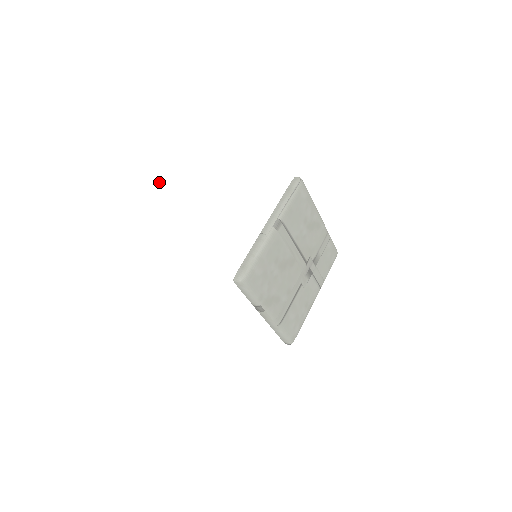
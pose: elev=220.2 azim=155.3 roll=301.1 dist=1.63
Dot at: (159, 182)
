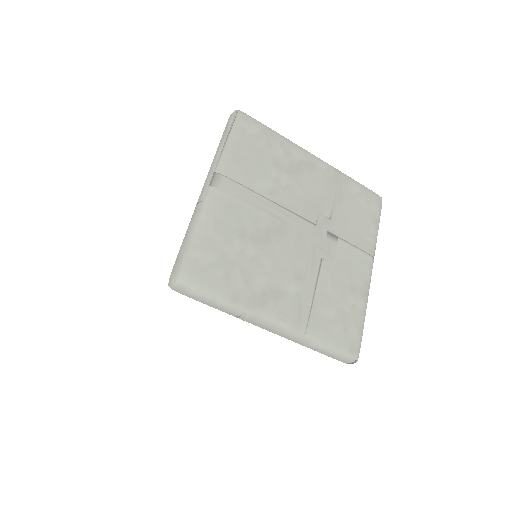
Dot at: (158, 241)
